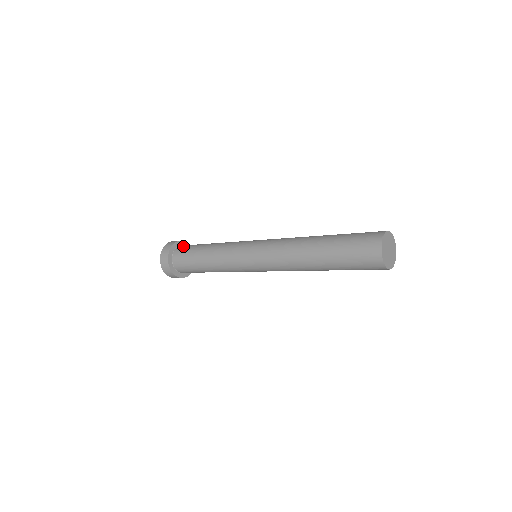
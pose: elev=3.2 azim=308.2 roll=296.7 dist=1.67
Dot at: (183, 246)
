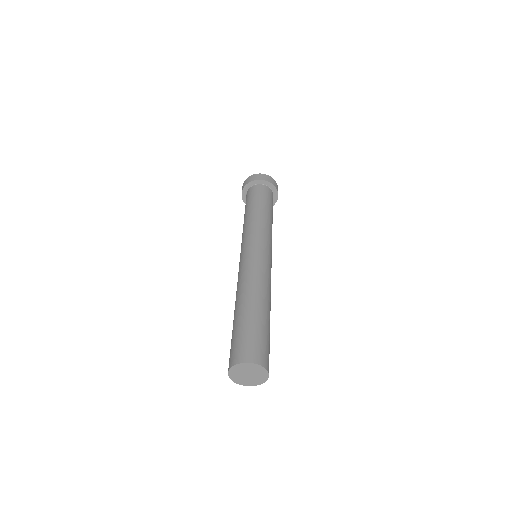
Dot at: (261, 188)
